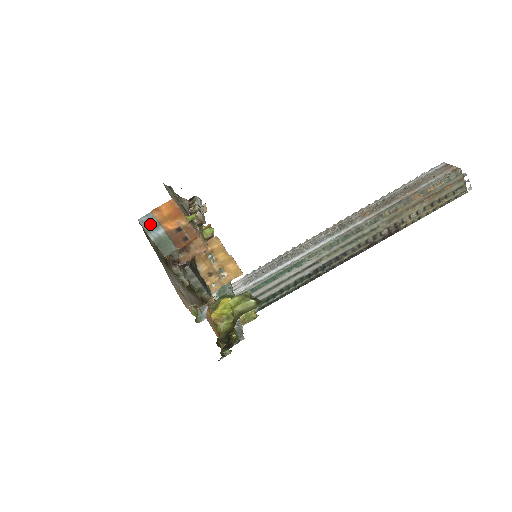
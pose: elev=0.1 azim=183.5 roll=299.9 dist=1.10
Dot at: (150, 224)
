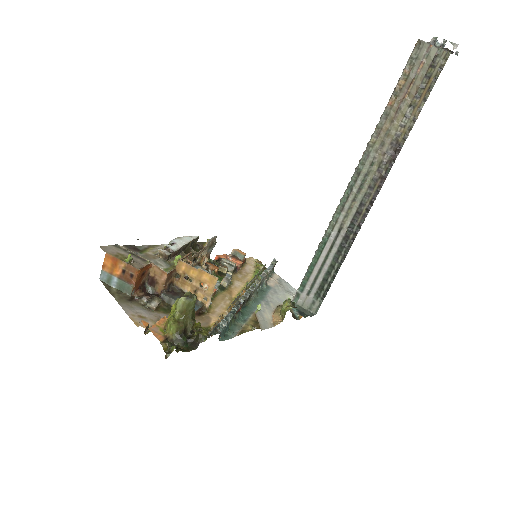
Dot at: (107, 278)
